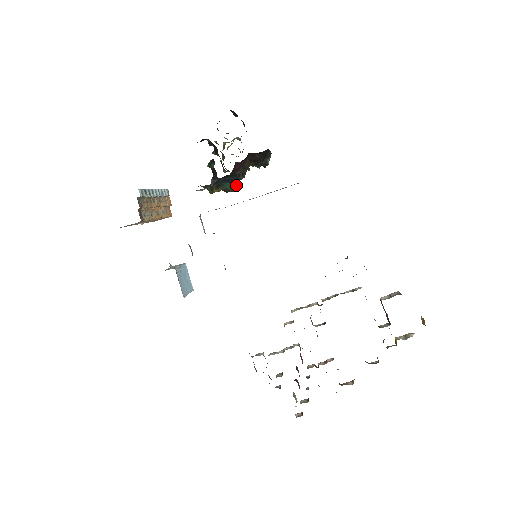
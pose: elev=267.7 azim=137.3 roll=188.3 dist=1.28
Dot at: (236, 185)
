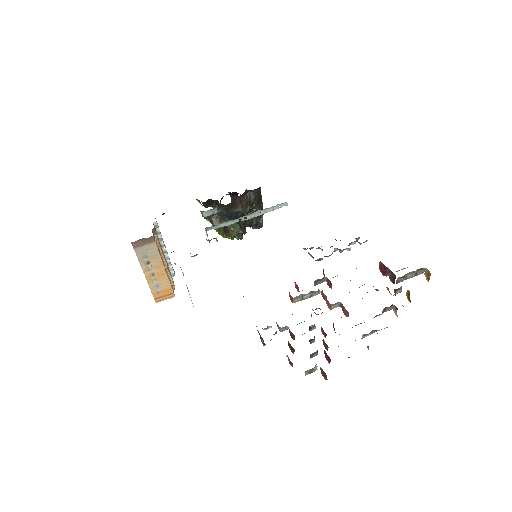
Dot at: (236, 225)
